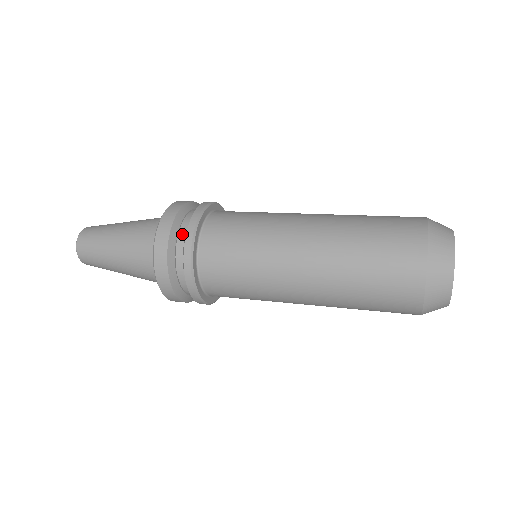
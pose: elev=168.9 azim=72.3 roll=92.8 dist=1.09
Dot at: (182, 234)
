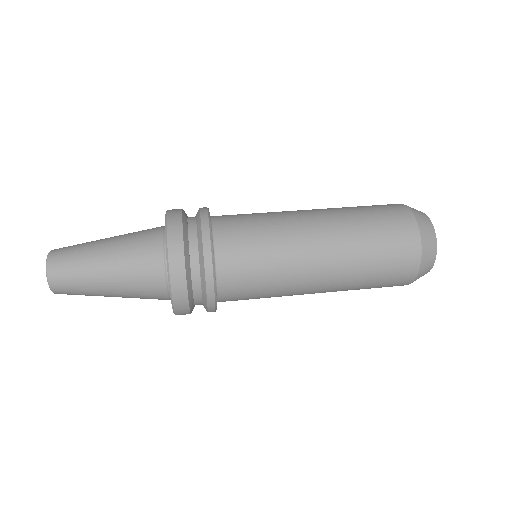
Dot at: (196, 274)
